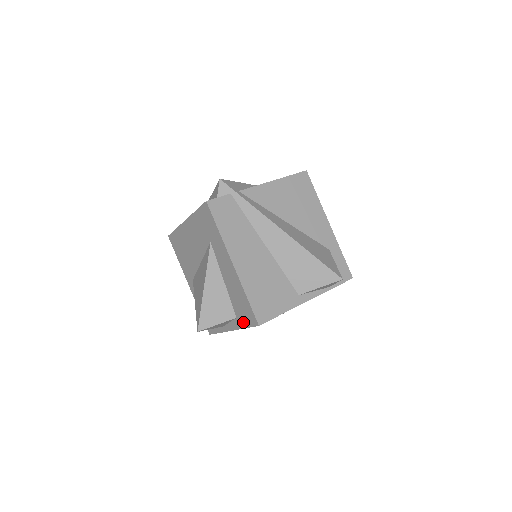
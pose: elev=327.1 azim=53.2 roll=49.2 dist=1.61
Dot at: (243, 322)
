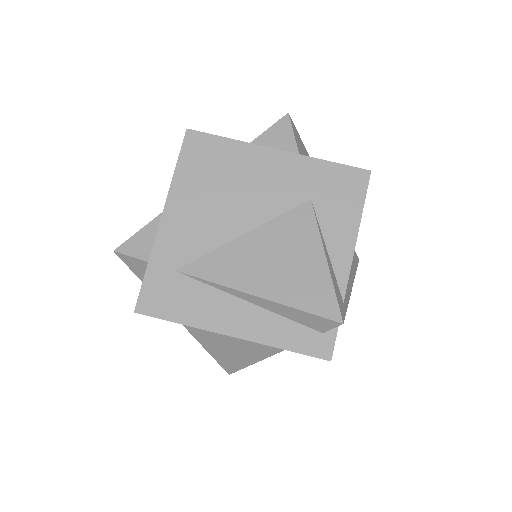
Dot at: occluded
